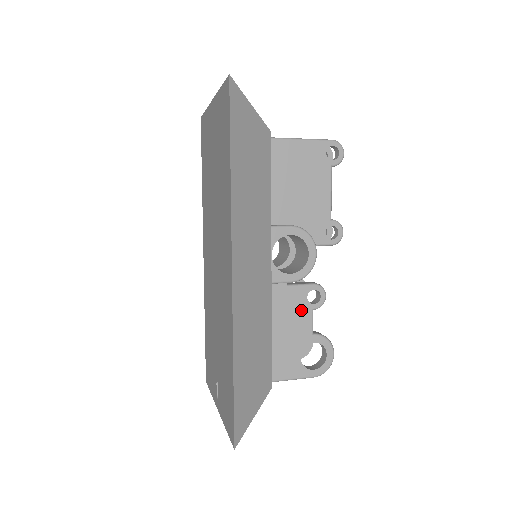
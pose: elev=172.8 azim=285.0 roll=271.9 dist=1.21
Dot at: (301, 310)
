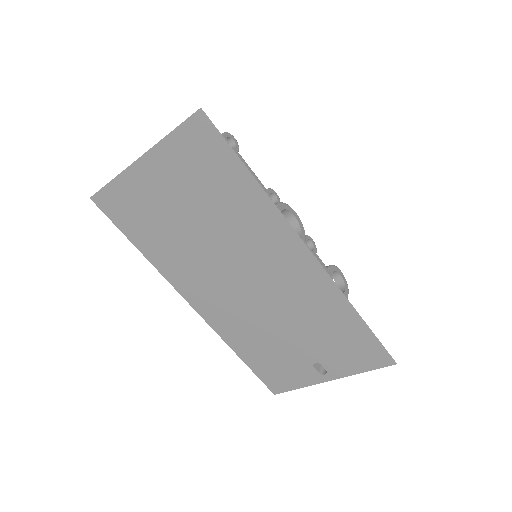
Dot at: occluded
